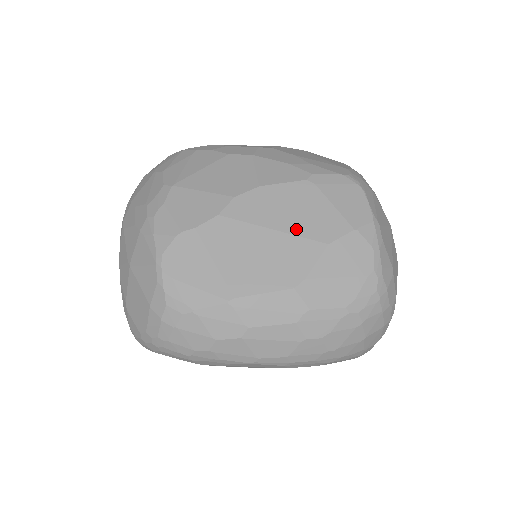
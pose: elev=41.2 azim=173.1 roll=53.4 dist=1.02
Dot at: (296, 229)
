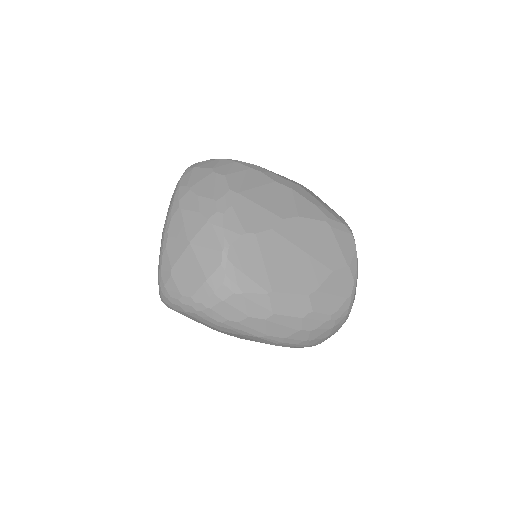
Dot at: (316, 255)
